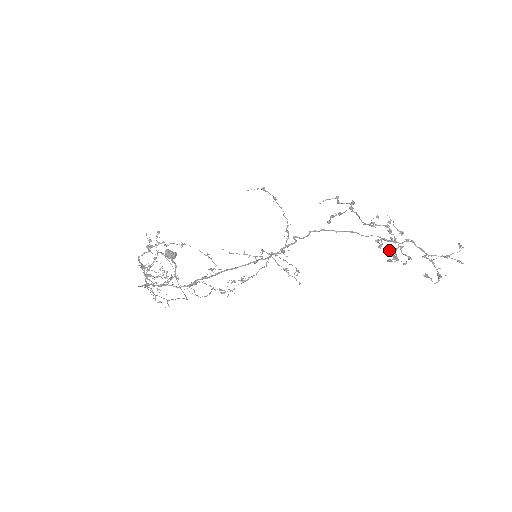
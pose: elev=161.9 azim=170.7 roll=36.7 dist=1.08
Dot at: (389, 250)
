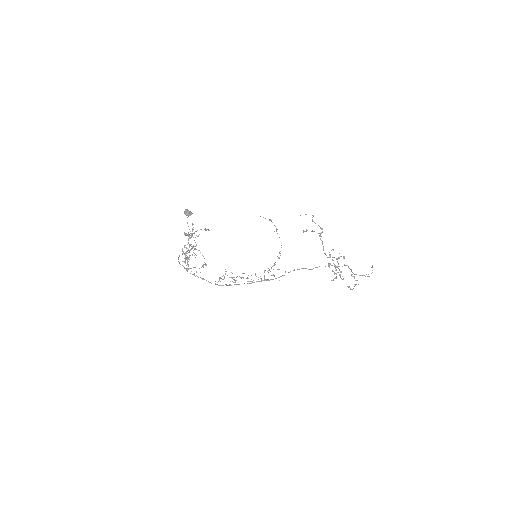
Dot at: occluded
